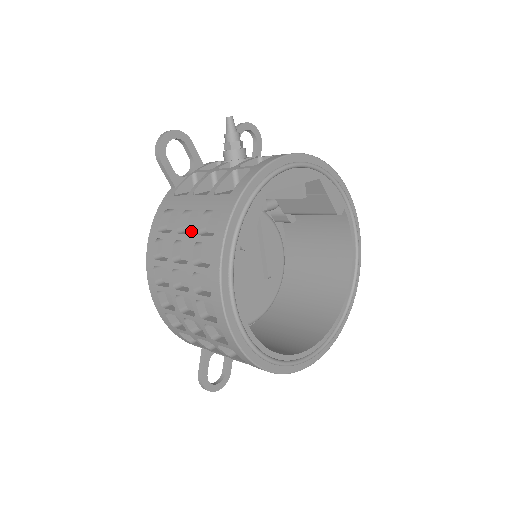
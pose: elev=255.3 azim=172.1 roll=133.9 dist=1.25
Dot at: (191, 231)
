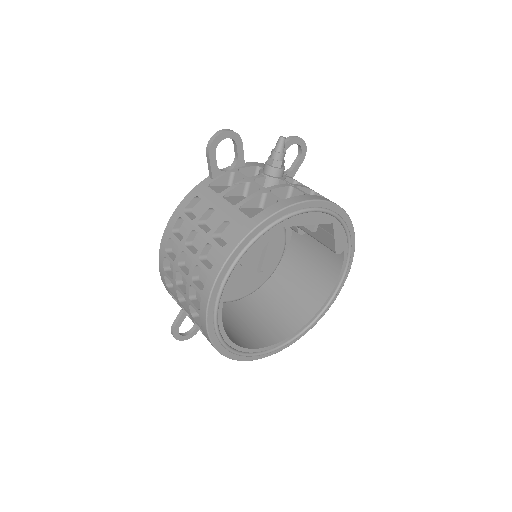
Dot at: (209, 227)
